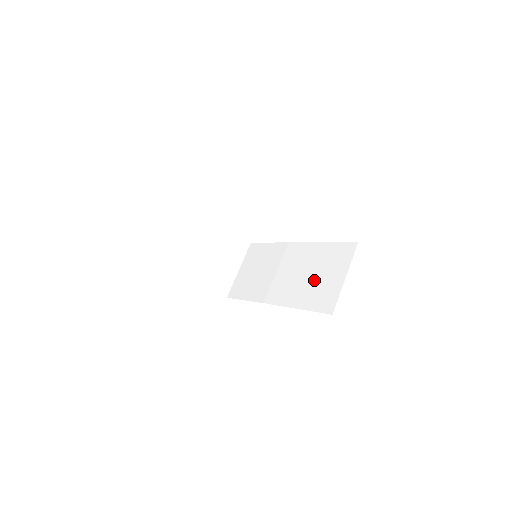
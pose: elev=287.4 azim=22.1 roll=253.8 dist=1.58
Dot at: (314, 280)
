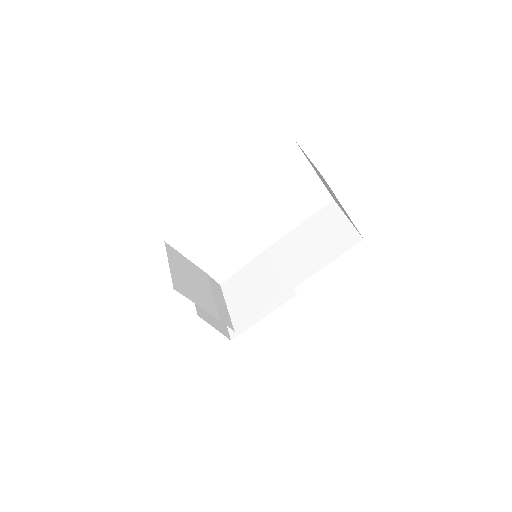
Dot at: (321, 242)
